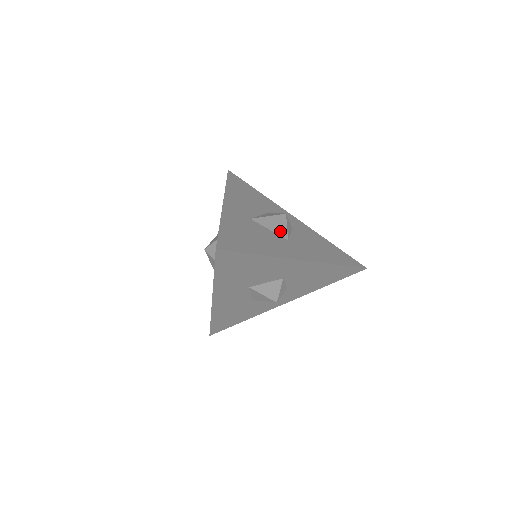
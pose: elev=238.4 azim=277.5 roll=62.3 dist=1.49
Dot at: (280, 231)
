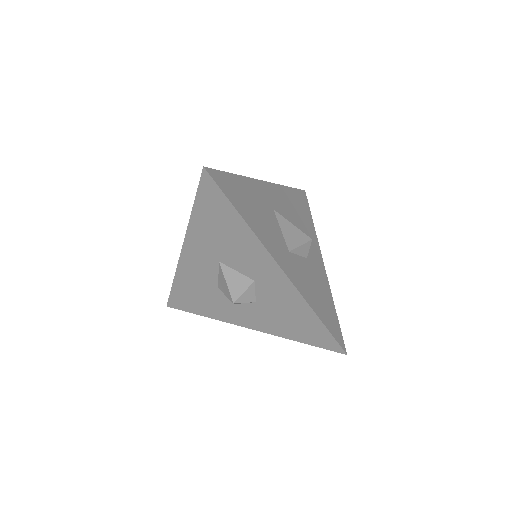
Dot at: (290, 241)
